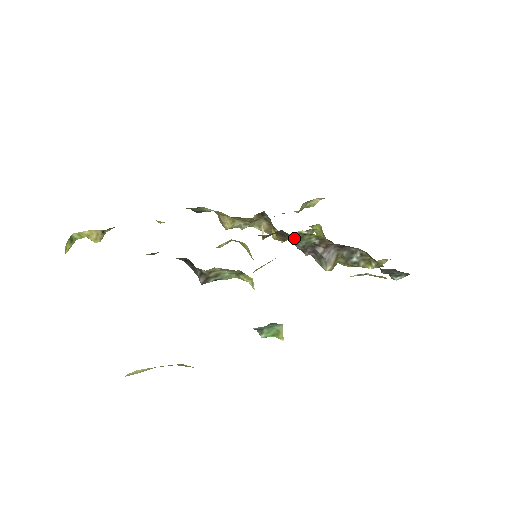
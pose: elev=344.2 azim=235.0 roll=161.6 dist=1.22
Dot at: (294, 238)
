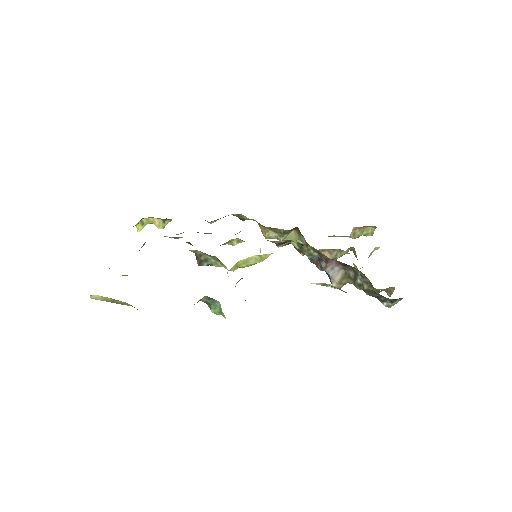
Dot at: (298, 248)
